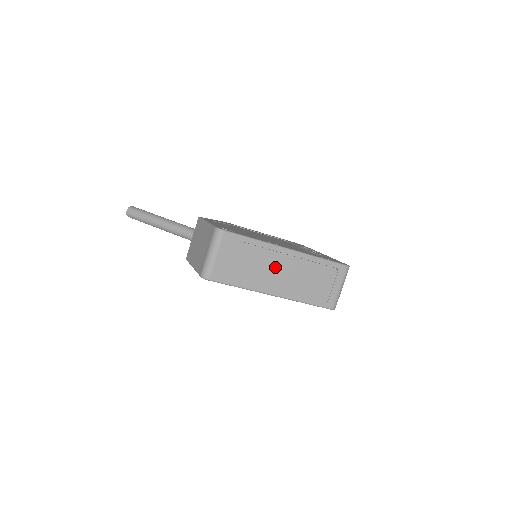
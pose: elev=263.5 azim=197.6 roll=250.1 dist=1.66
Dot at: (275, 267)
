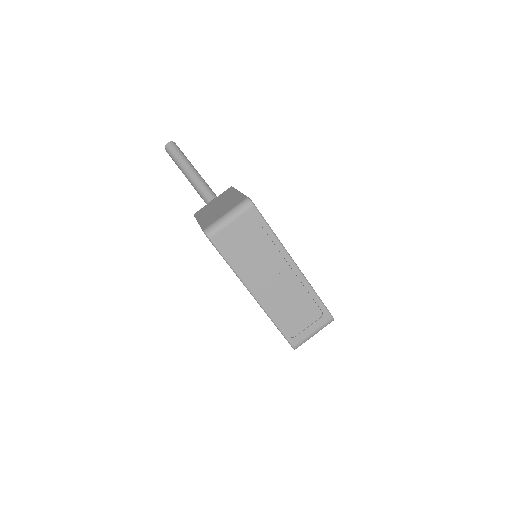
Dot at: (273, 271)
